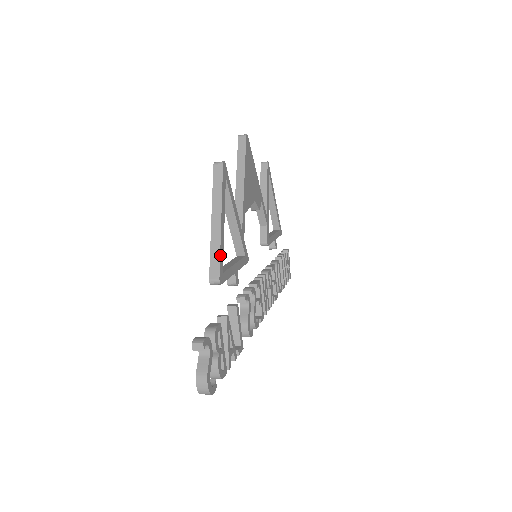
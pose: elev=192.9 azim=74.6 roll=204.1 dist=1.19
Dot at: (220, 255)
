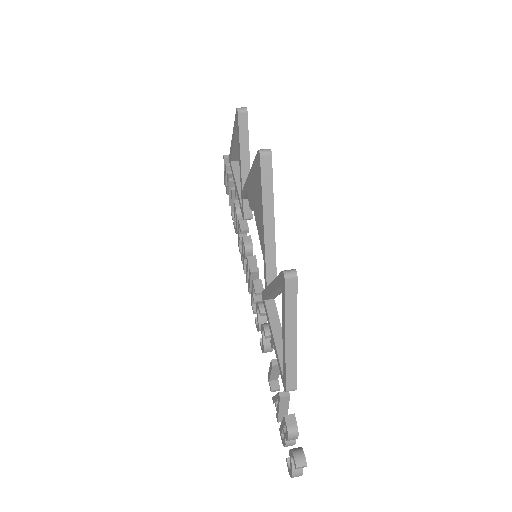
Dot at: (296, 369)
